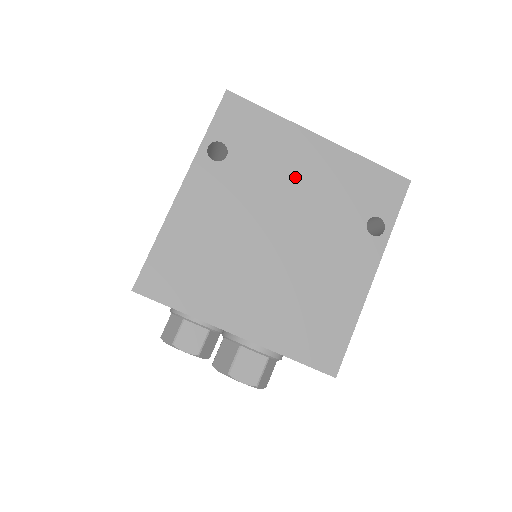
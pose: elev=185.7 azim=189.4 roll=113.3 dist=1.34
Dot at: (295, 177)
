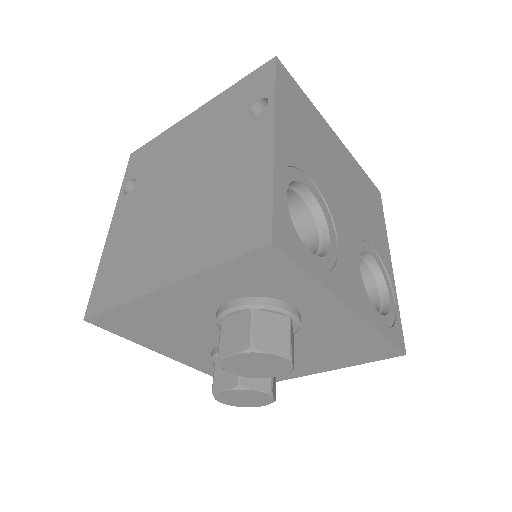
Dot at: (183, 147)
